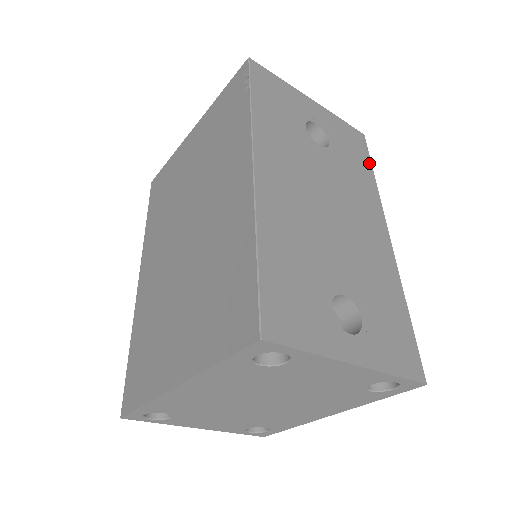
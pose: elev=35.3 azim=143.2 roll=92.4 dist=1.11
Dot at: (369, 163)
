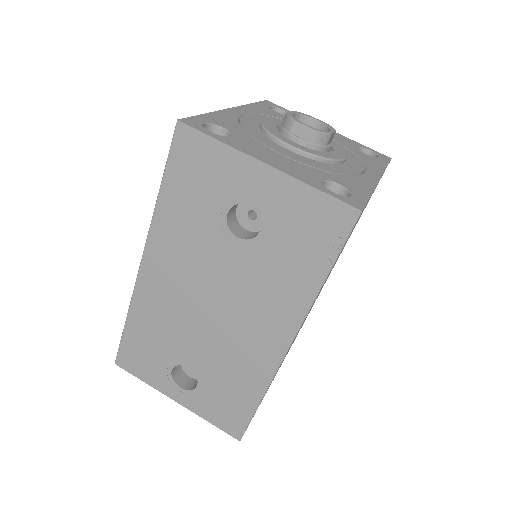
Dot at: (329, 260)
